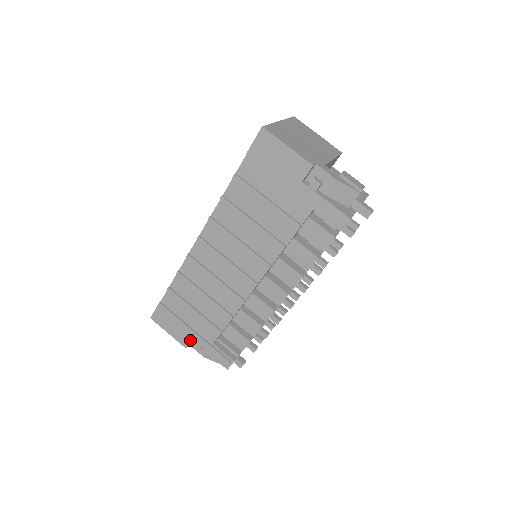
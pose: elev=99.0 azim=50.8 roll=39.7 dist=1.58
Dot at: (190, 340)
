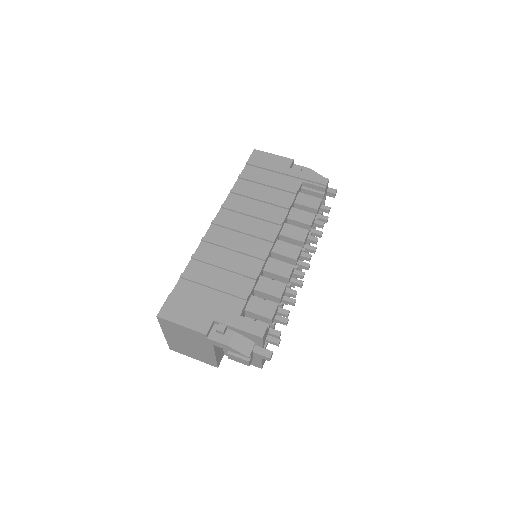
Dot at: (211, 321)
